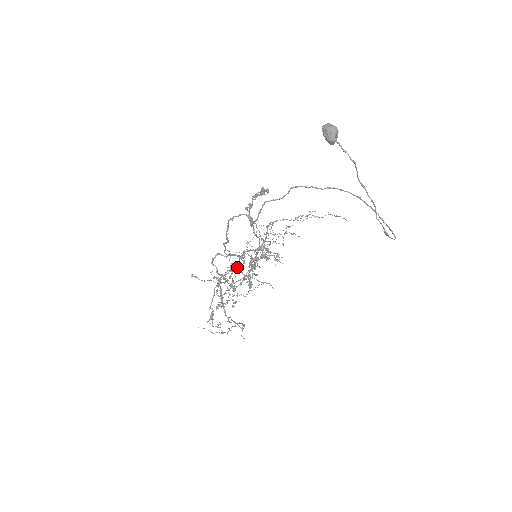
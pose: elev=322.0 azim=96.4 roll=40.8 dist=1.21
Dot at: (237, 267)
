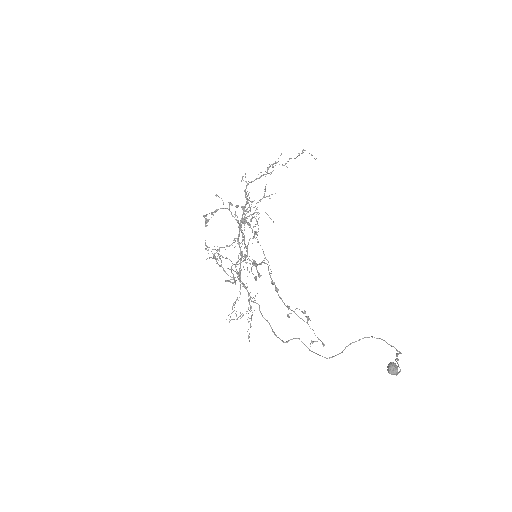
Dot at: (238, 261)
